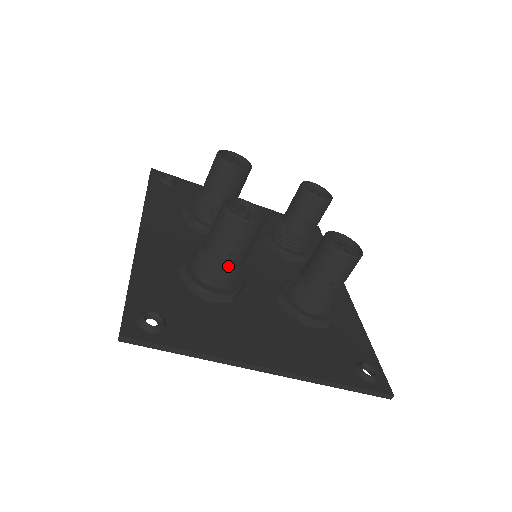
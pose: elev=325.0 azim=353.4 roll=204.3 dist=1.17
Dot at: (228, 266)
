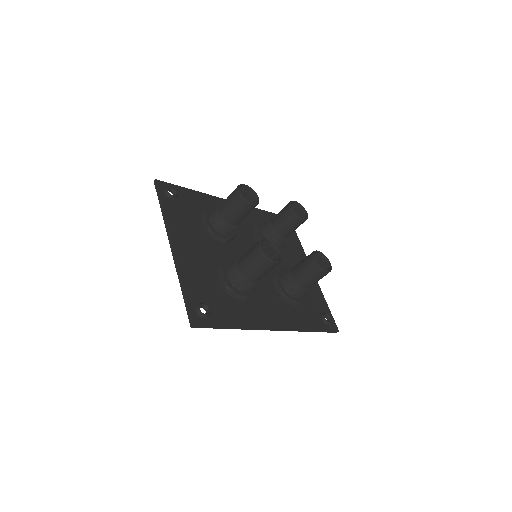
Dot at: (221, 213)
